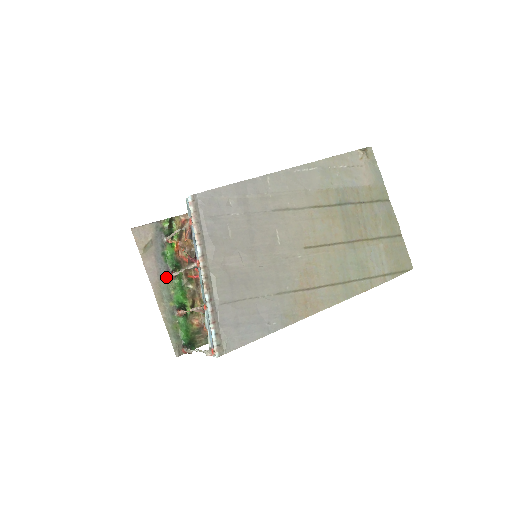
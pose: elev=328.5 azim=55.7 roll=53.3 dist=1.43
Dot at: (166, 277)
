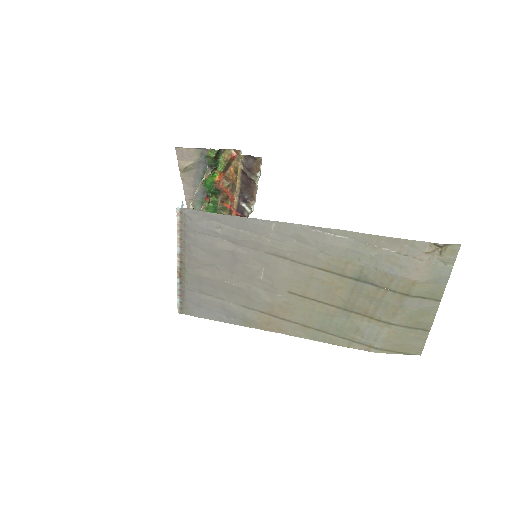
Dot at: (201, 197)
